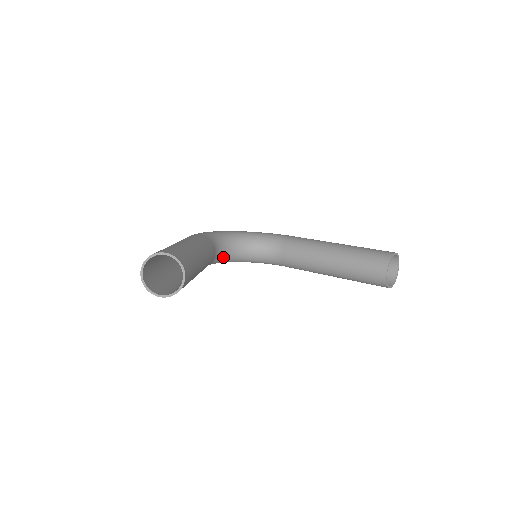
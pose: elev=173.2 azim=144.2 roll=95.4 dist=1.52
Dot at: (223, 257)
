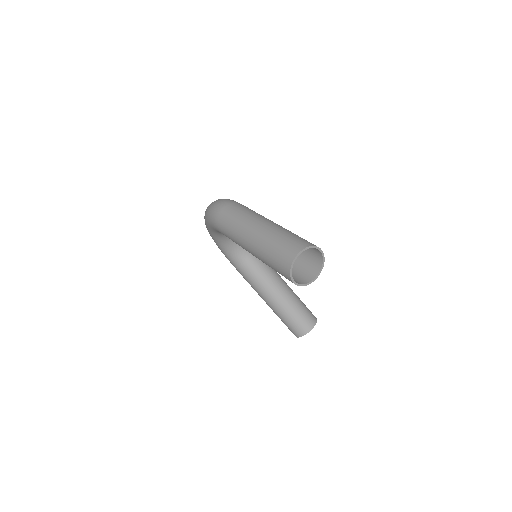
Dot at: occluded
